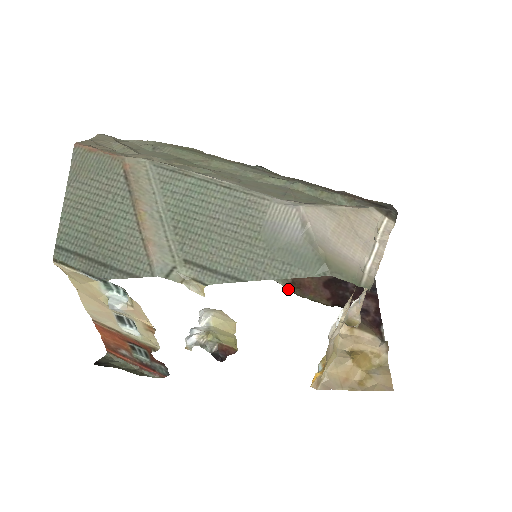
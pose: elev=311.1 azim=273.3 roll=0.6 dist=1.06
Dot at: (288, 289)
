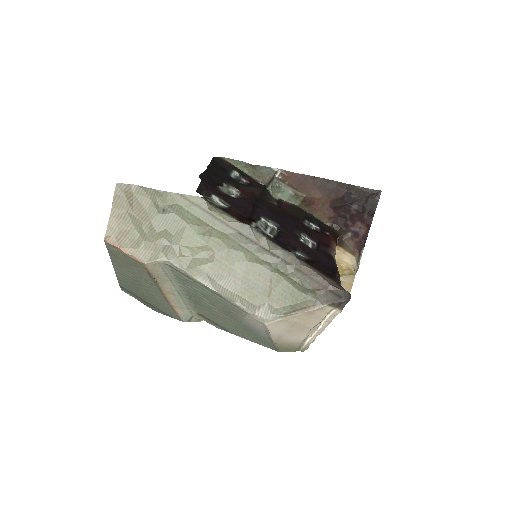
Dot at: (299, 206)
